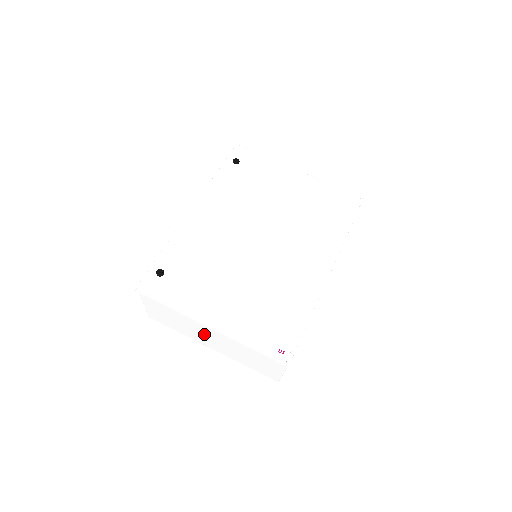
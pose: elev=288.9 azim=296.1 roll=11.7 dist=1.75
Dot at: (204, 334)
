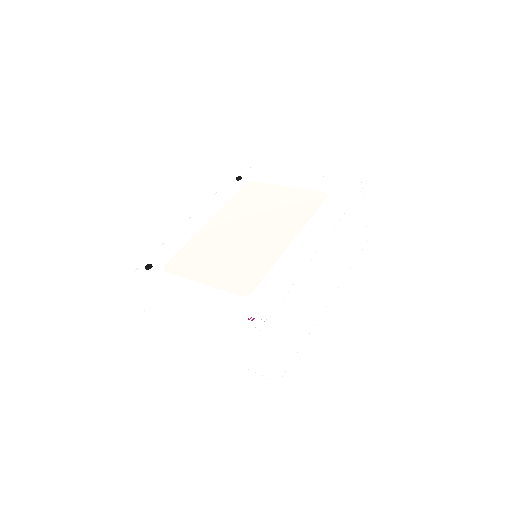
Dot at: (193, 328)
